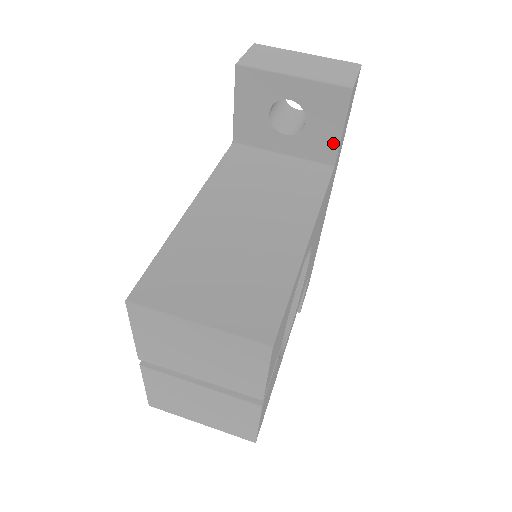
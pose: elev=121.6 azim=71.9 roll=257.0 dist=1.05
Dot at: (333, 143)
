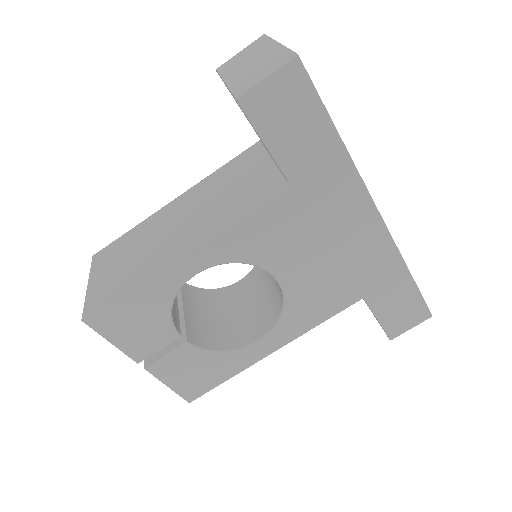
Dot at: occluded
